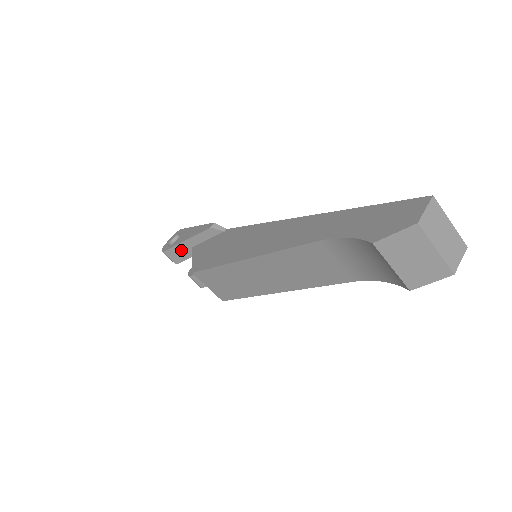
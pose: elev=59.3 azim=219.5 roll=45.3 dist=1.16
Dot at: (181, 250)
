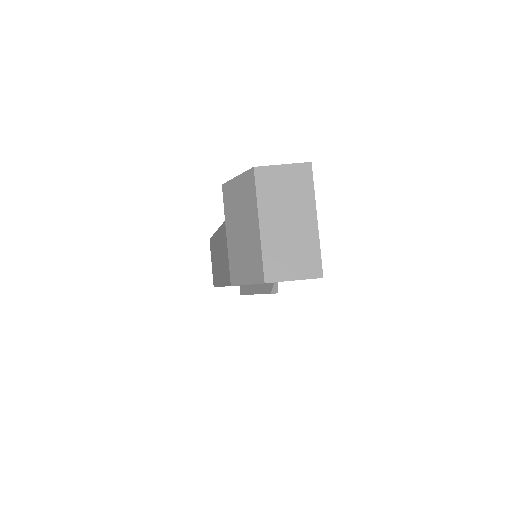
Dot at: occluded
